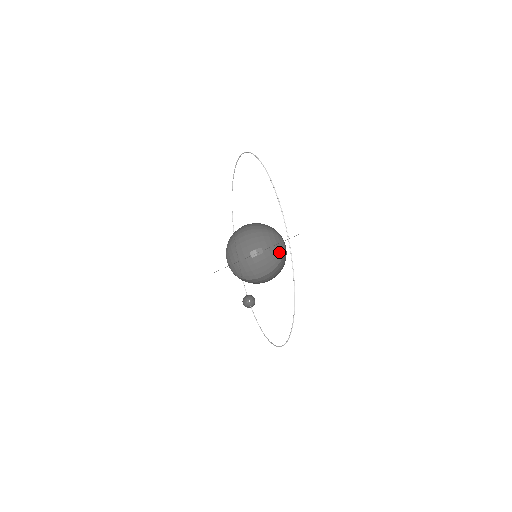
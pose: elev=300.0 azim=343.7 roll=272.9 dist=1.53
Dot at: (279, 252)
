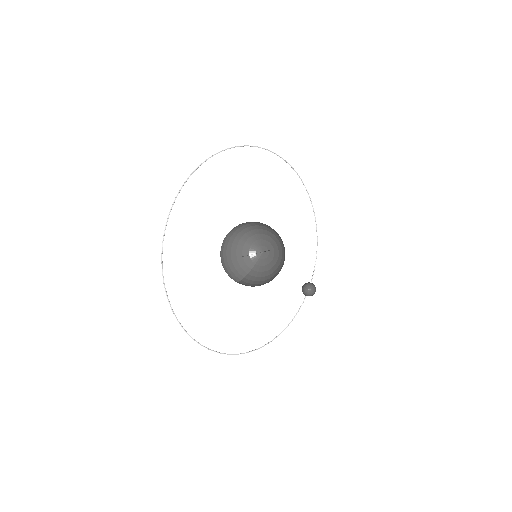
Dot at: (244, 264)
